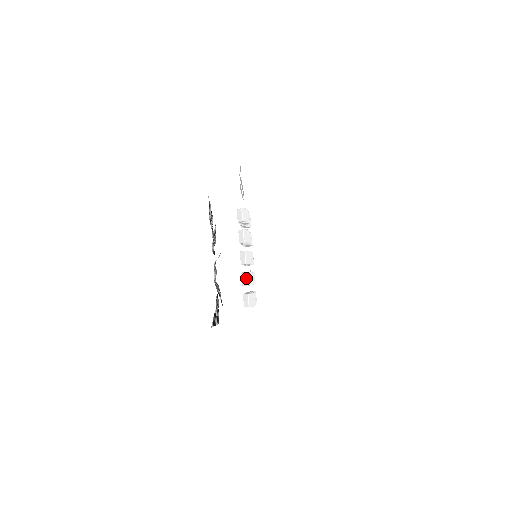
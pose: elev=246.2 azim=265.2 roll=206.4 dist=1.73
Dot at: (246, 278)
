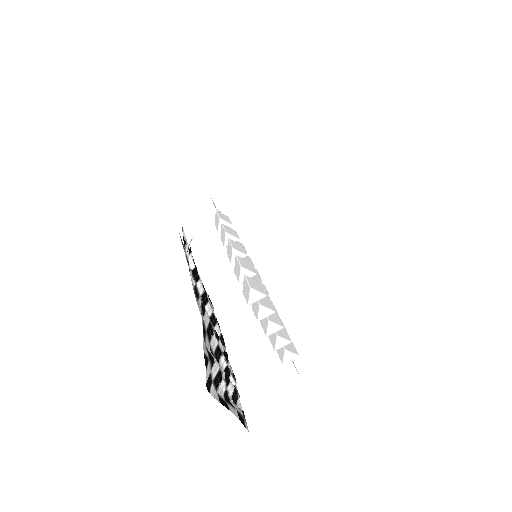
Dot at: (237, 261)
